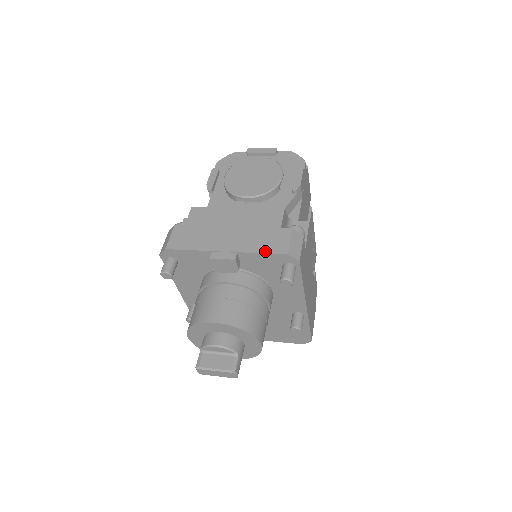
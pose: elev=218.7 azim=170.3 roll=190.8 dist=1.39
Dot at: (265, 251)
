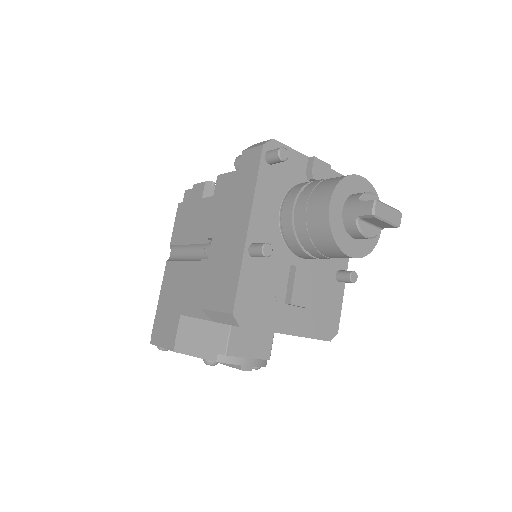
Dot at: (340, 174)
